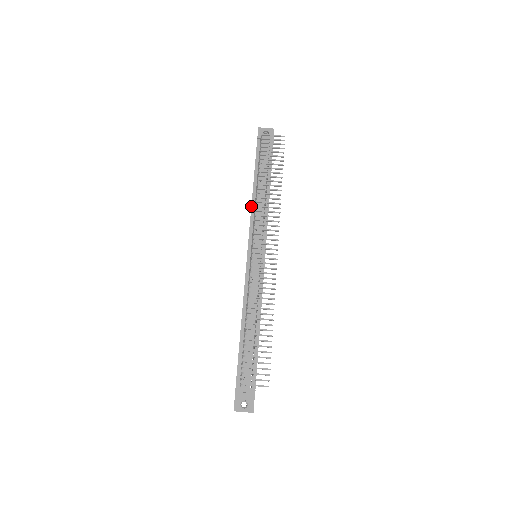
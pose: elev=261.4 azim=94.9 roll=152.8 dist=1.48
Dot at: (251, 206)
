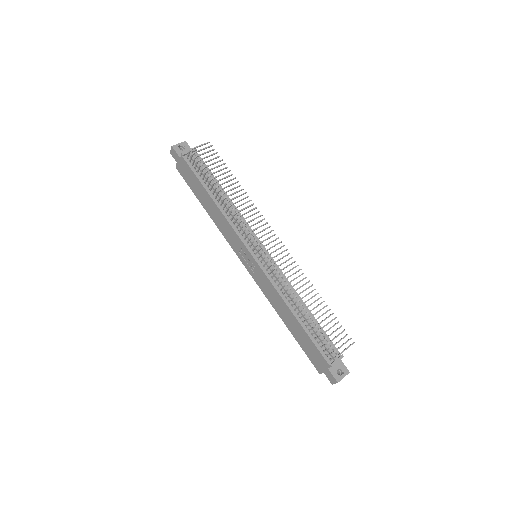
Dot at: (224, 217)
